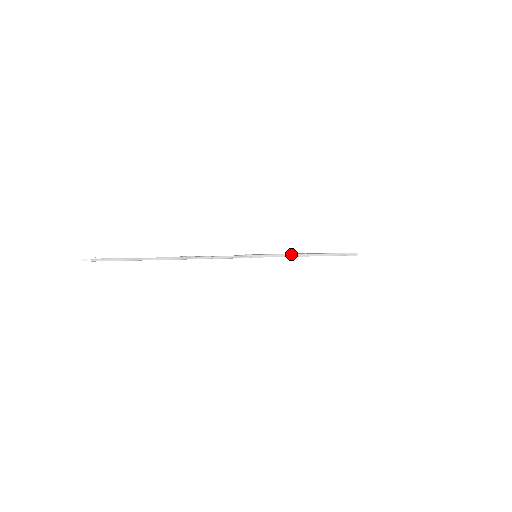
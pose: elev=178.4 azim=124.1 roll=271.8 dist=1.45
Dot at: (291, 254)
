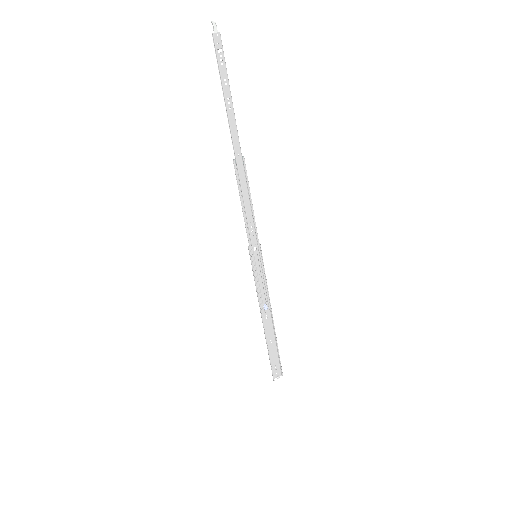
Dot at: (267, 294)
